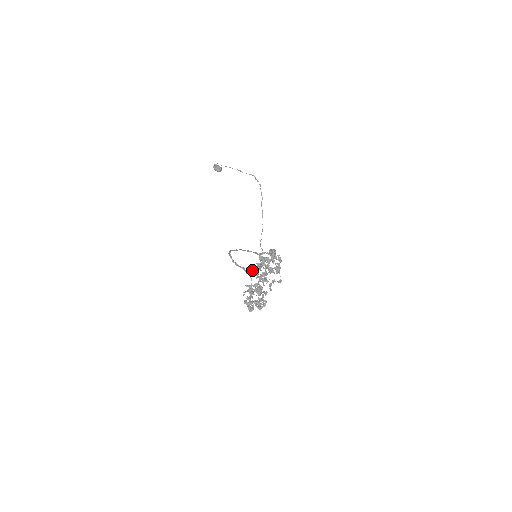
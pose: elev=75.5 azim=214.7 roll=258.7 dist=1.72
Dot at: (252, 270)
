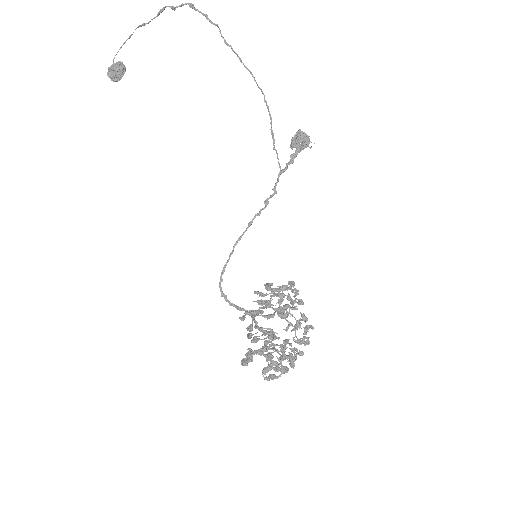
Dot at: (251, 336)
